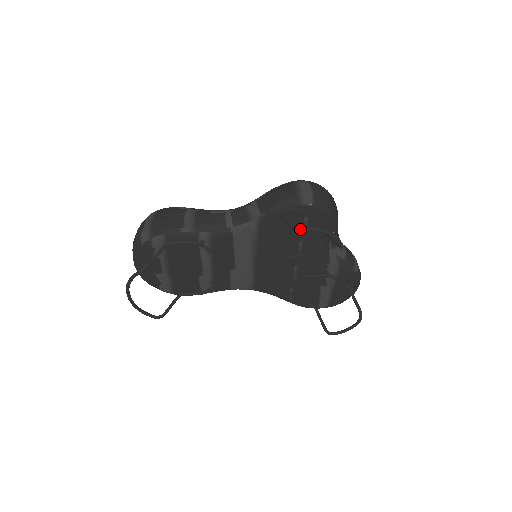
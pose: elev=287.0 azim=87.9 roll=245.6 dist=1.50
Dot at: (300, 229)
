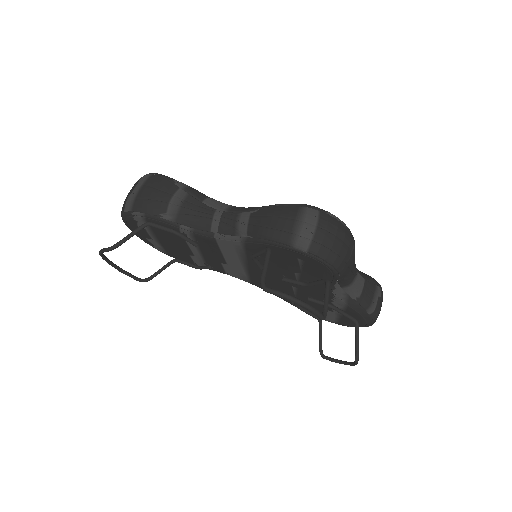
Dot at: (267, 290)
